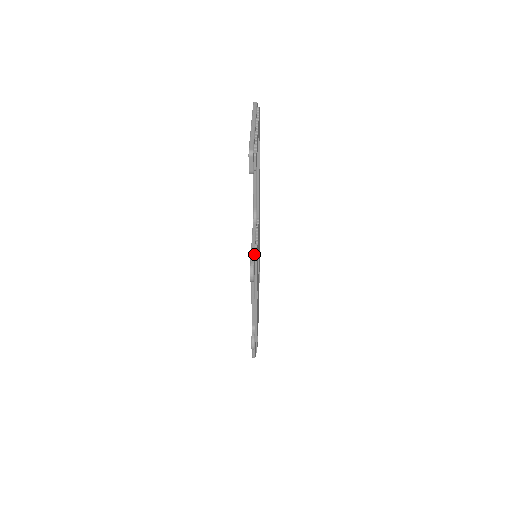
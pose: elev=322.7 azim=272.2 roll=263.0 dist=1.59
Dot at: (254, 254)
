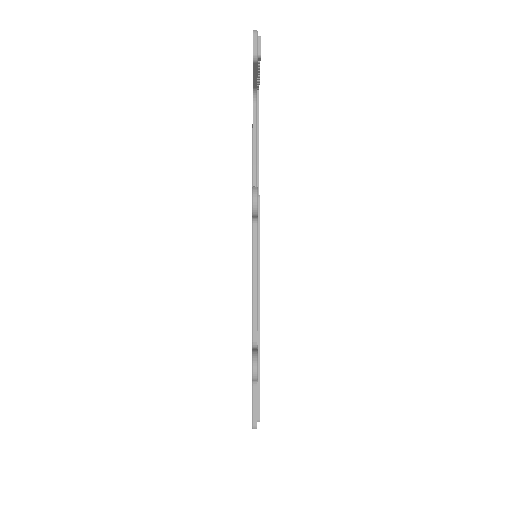
Dot at: occluded
